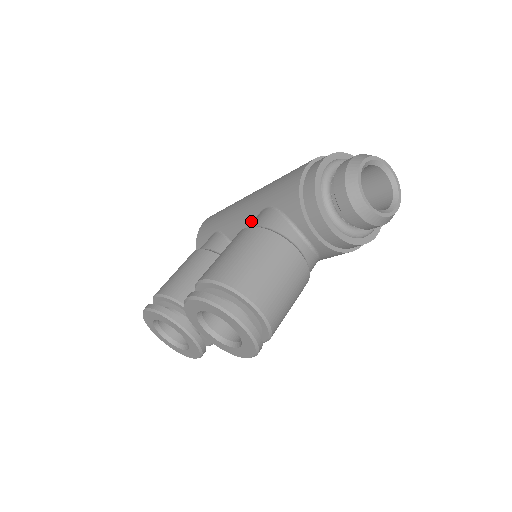
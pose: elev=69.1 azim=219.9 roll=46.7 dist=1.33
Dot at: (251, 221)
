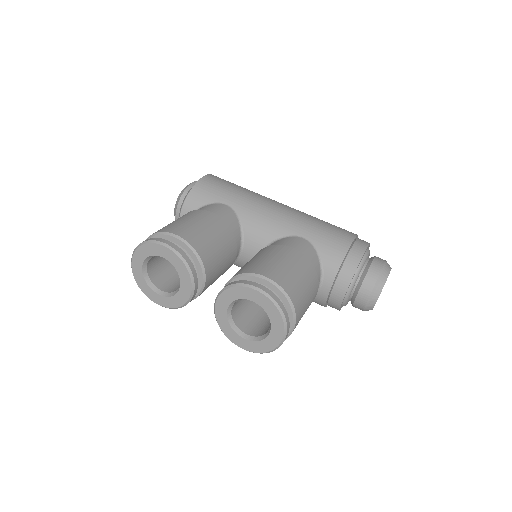
Dot at: (280, 234)
